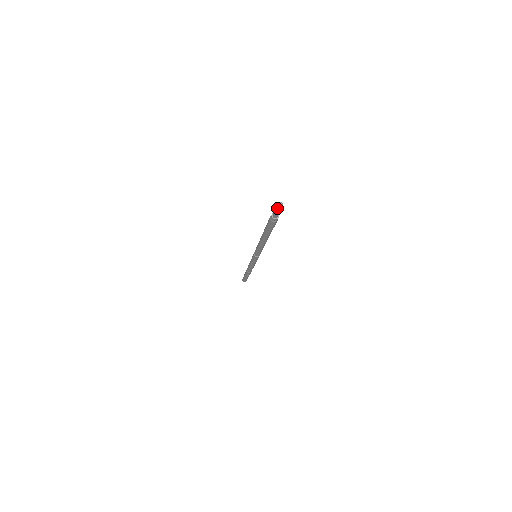
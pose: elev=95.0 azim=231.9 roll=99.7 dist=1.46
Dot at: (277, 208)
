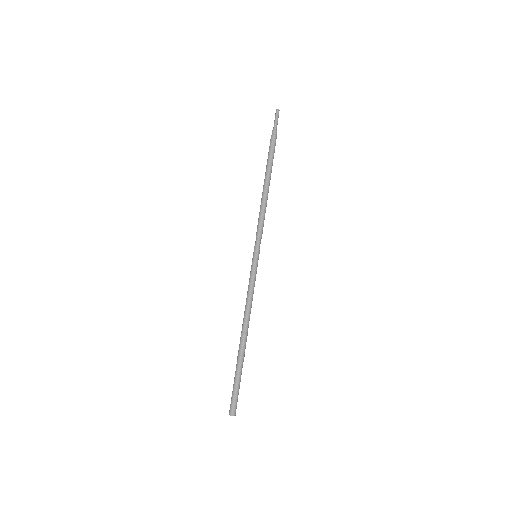
Dot at: (277, 113)
